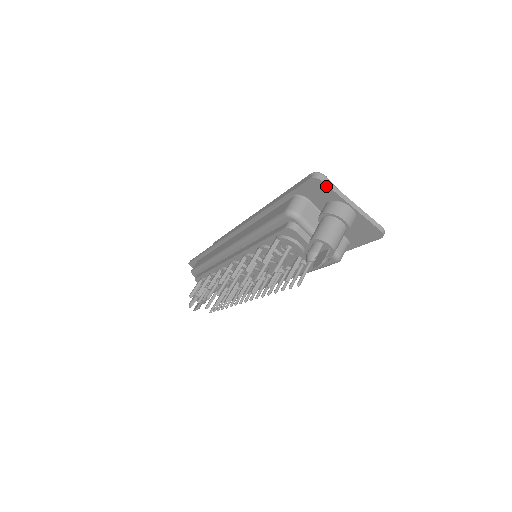
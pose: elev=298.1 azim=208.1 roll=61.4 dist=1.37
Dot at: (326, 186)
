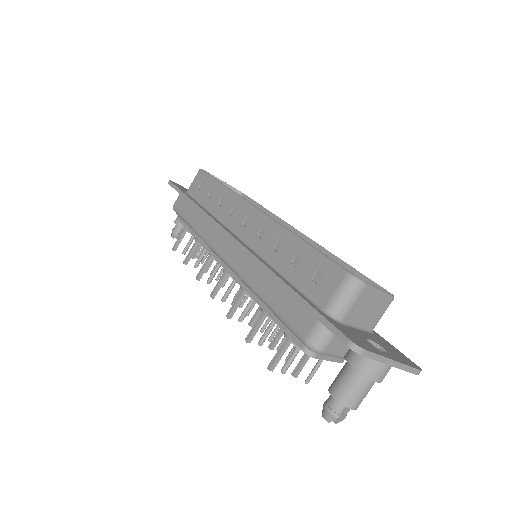
Dot at: (365, 356)
